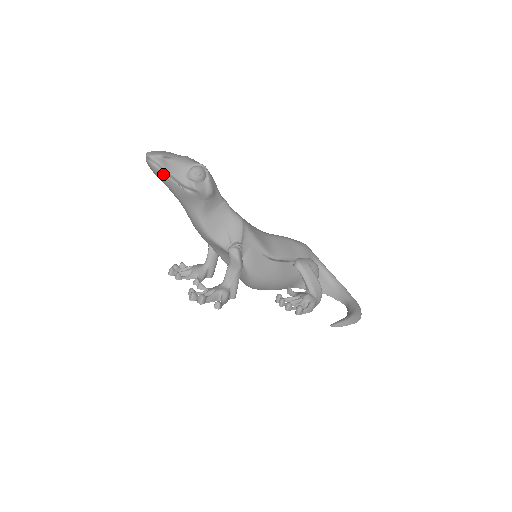
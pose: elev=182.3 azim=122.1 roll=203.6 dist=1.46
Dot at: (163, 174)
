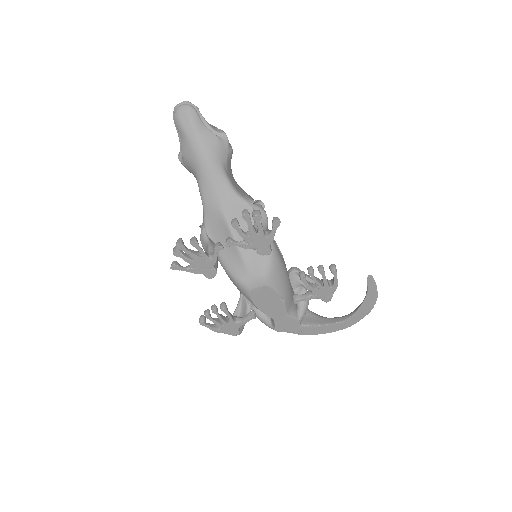
Dot at: (197, 116)
